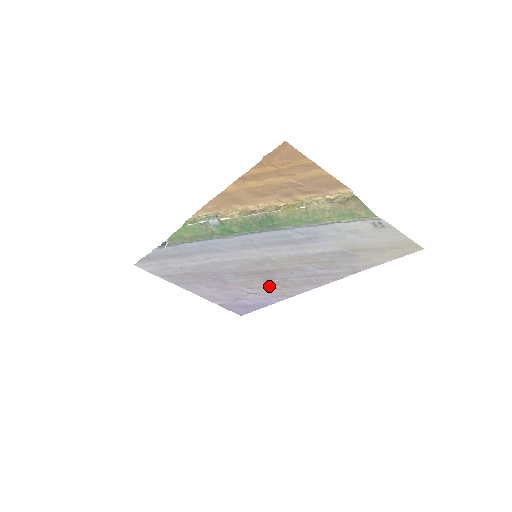
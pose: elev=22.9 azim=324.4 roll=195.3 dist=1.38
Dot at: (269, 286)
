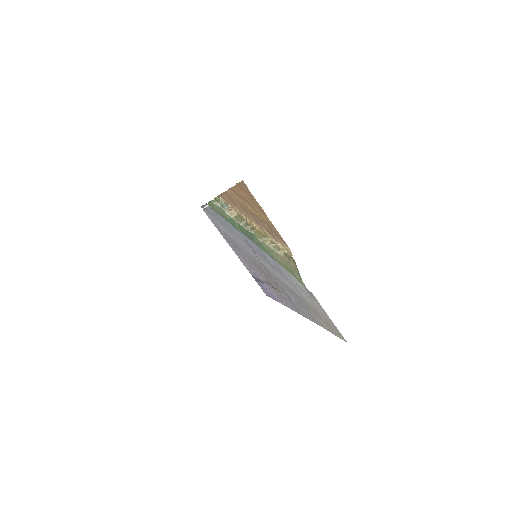
Dot at: (272, 286)
